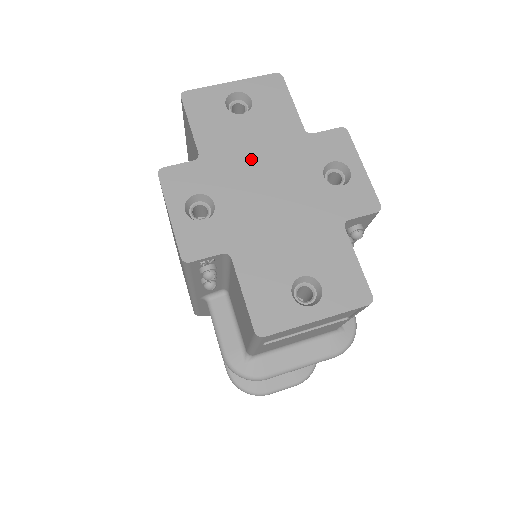
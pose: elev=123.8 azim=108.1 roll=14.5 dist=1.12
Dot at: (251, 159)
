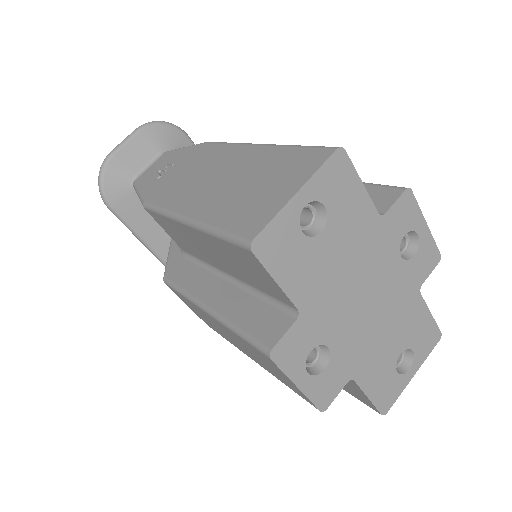
Dot at: (344, 281)
